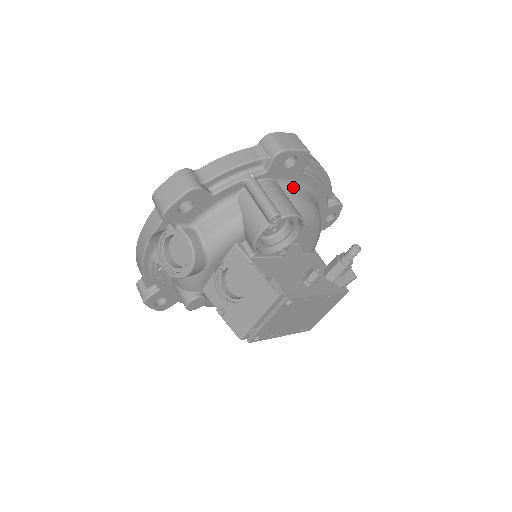
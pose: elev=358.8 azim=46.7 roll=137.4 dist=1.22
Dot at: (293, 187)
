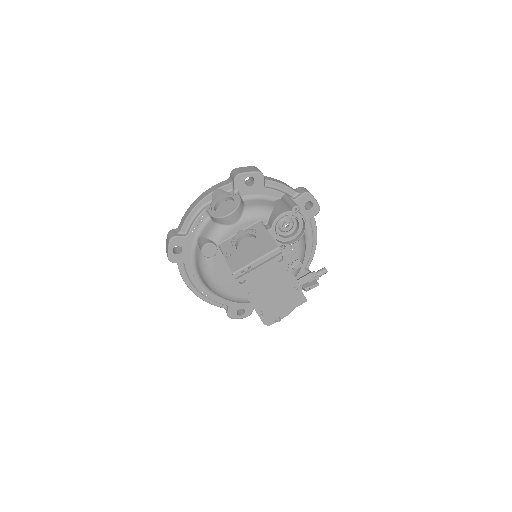
Dot at: occluded
